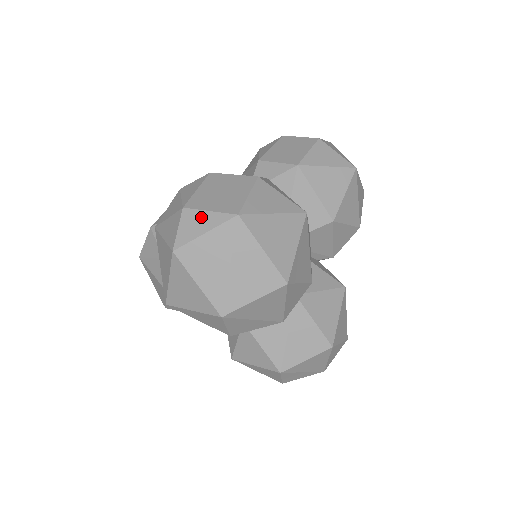
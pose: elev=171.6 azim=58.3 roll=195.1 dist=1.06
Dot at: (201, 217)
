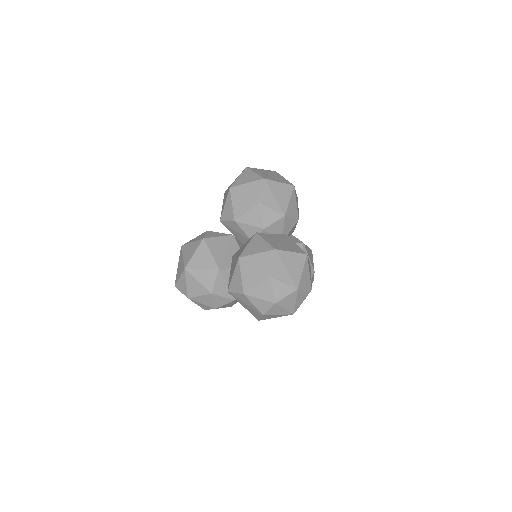
Dot at: occluded
